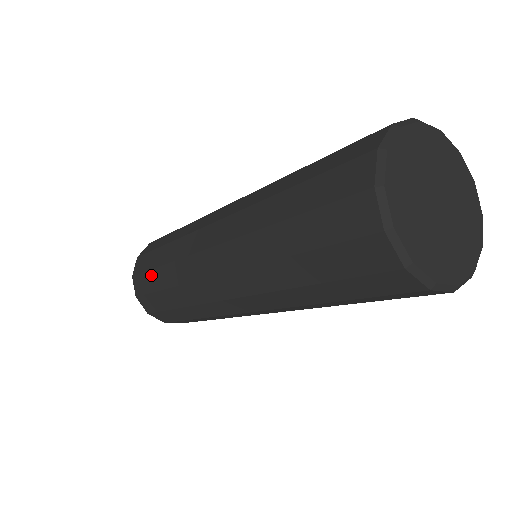
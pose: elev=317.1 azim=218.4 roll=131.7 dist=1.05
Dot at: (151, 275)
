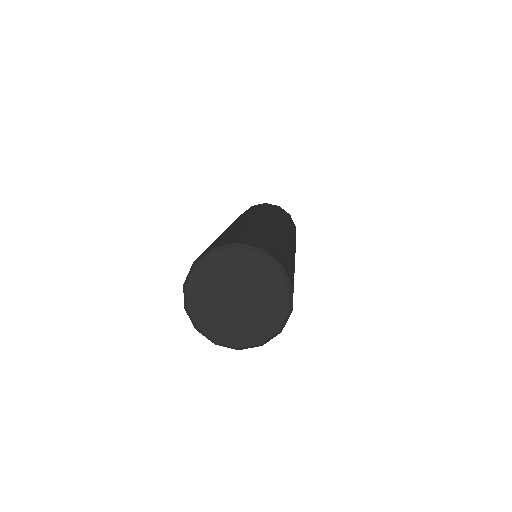
Dot at: occluded
